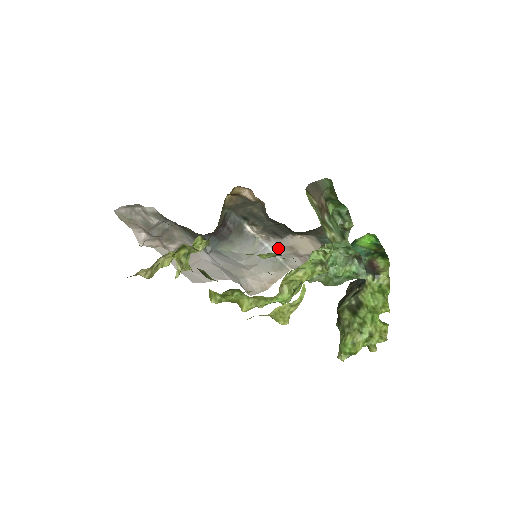
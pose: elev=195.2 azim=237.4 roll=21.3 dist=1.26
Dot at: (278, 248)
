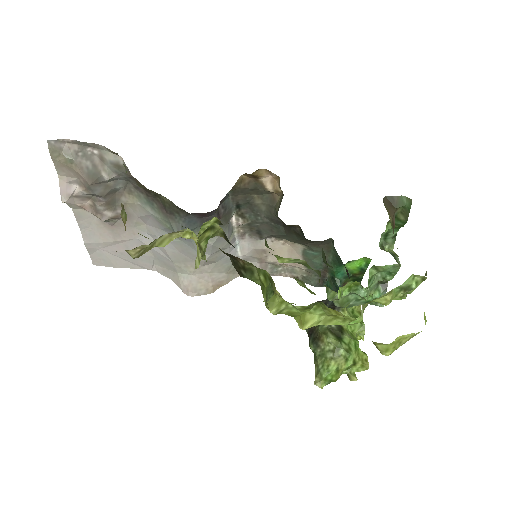
Dot at: (248, 248)
